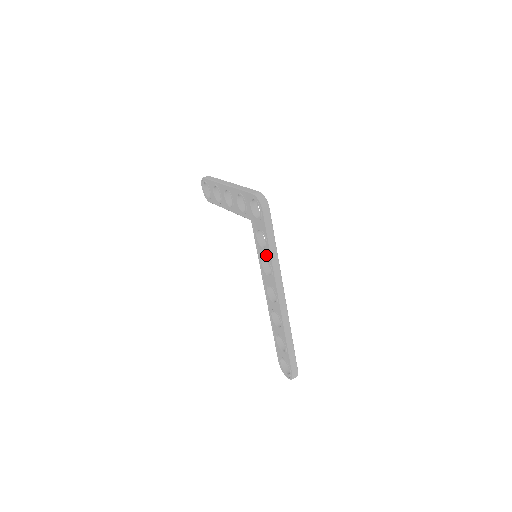
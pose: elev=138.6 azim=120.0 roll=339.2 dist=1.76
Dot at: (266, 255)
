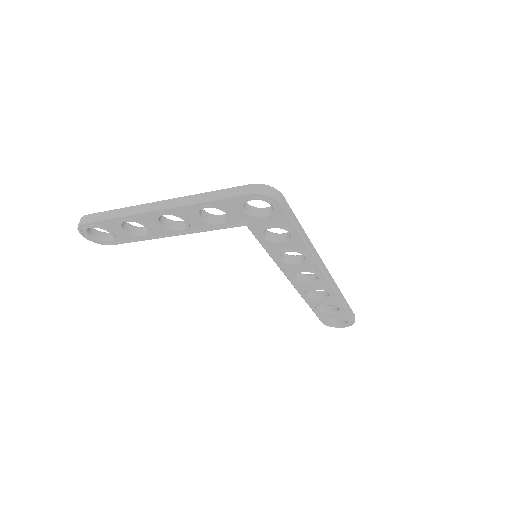
Dot at: (292, 247)
